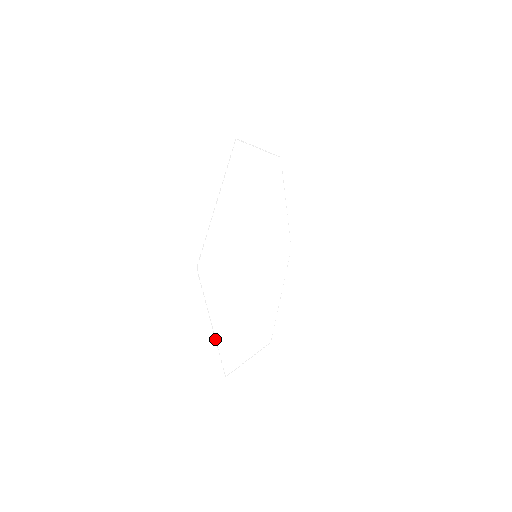
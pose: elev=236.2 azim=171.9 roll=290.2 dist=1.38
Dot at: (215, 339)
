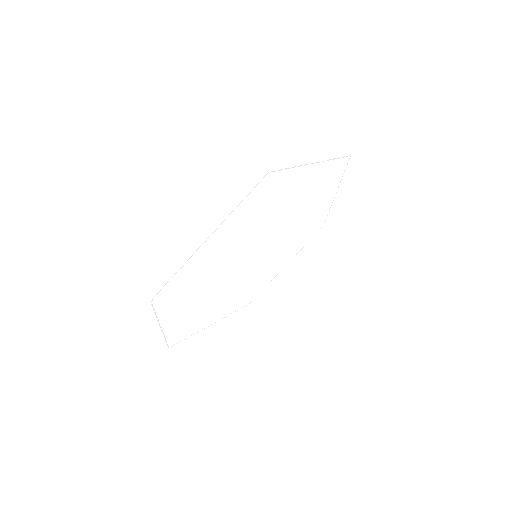
Dot at: (163, 333)
